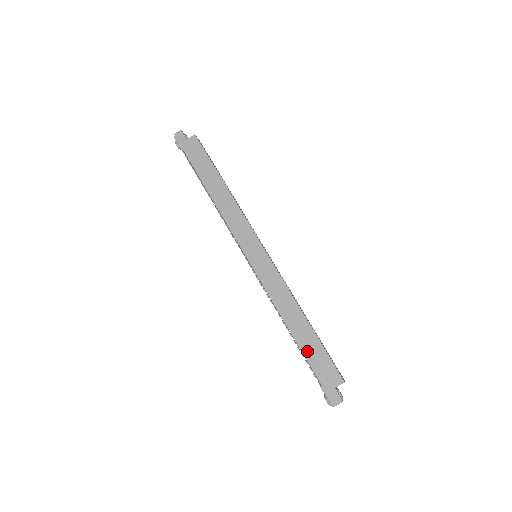
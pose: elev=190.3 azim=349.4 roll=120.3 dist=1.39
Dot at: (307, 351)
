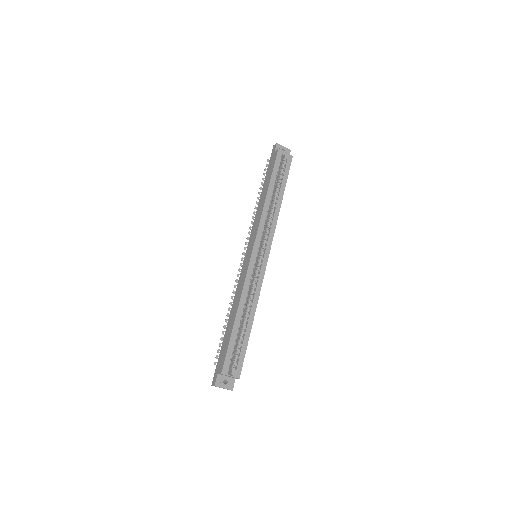
Dot at: (225, 338)
